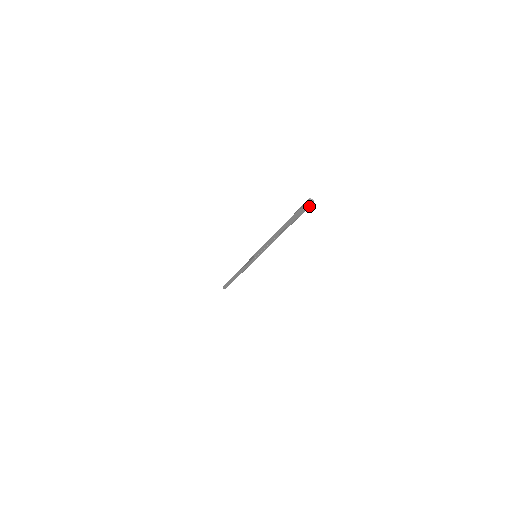
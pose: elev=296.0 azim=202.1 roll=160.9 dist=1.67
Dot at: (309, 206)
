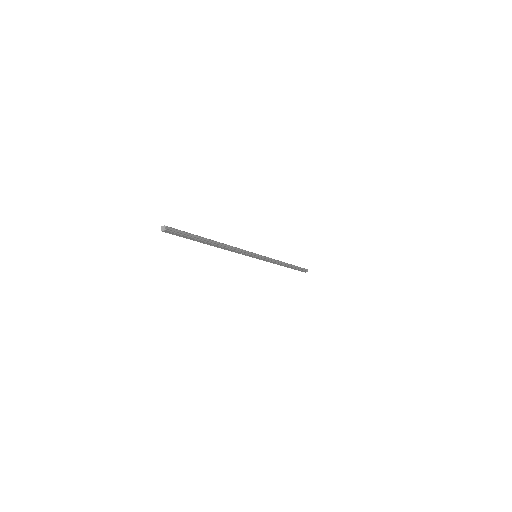
Dot at: (170, 232)
